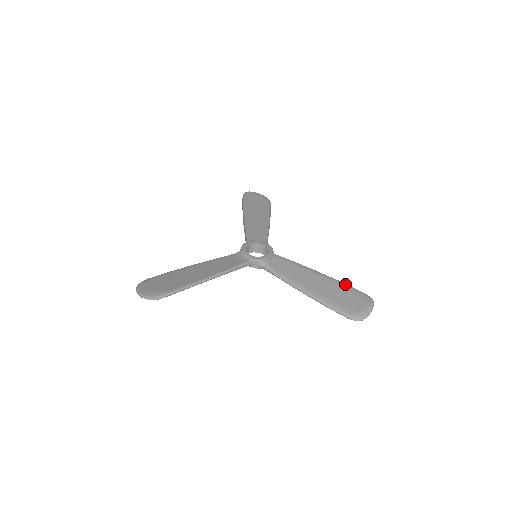
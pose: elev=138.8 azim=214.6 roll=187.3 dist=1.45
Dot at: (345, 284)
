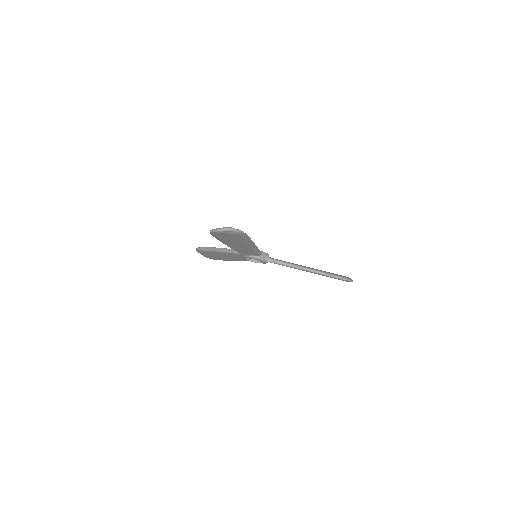
Dot at: occluded
